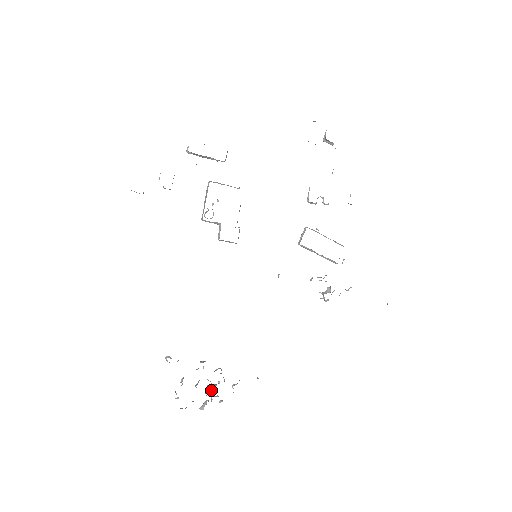
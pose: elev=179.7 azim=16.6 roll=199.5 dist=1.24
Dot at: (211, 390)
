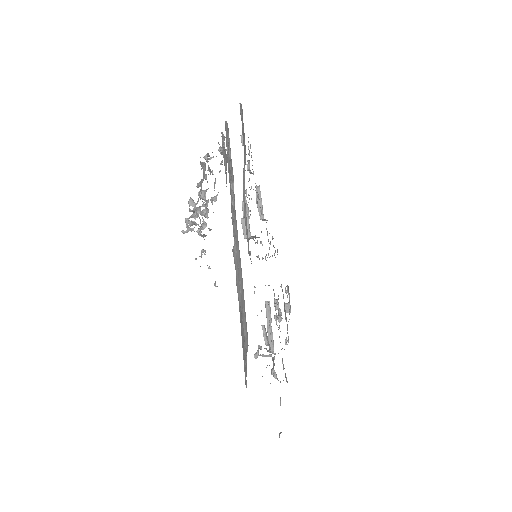
Dot at: occluded
